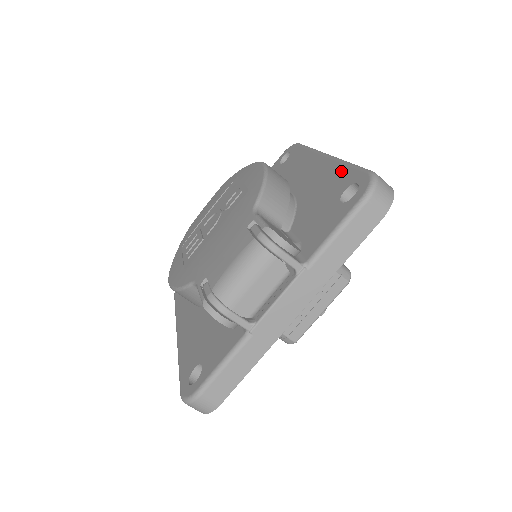
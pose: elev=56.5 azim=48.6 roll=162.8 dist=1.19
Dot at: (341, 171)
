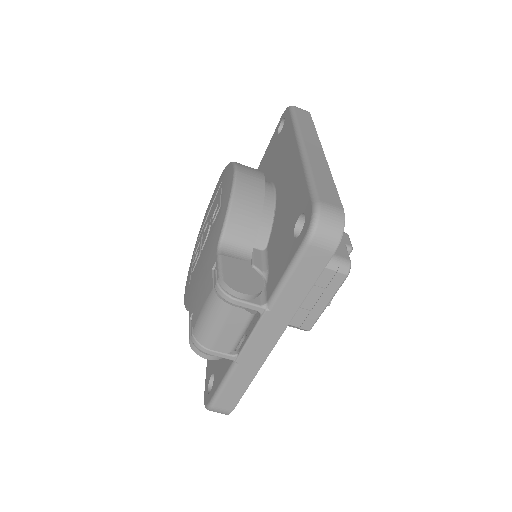
Dot at: (301, 185)
